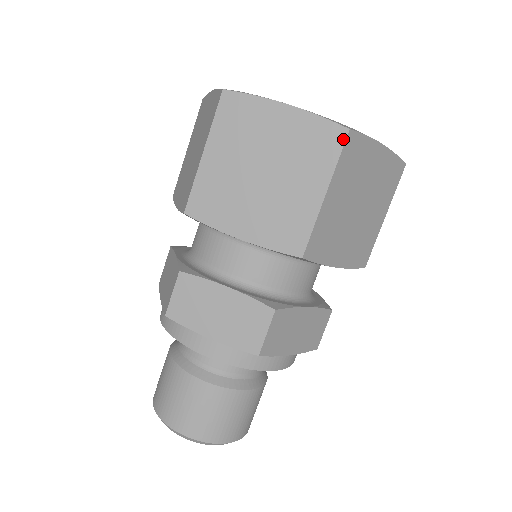
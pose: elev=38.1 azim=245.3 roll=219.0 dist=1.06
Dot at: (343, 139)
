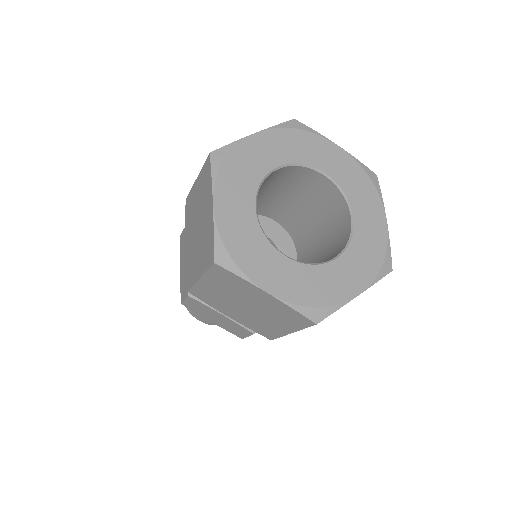
Dot at: (310, 325)
